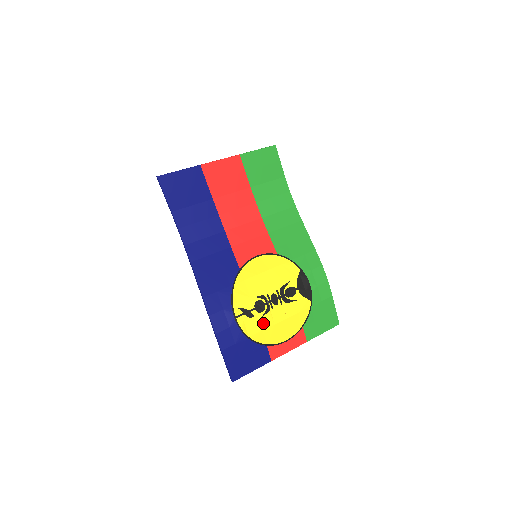
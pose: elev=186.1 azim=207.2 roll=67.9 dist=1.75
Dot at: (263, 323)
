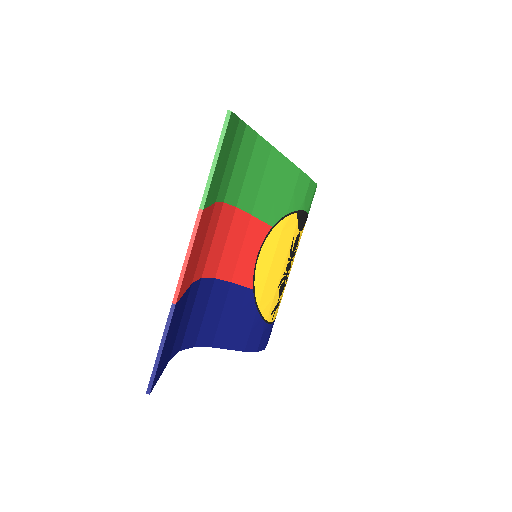
Dot at: (284, 289)
